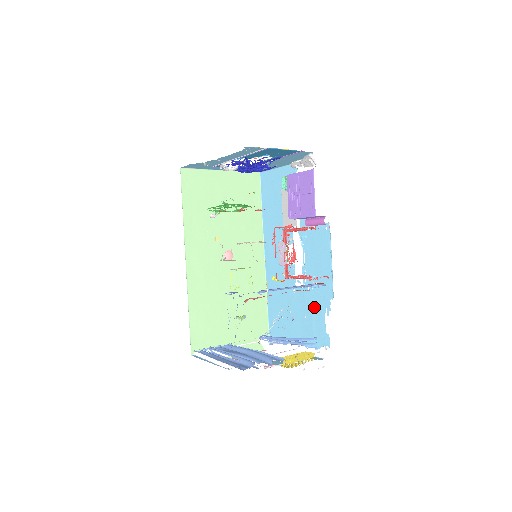
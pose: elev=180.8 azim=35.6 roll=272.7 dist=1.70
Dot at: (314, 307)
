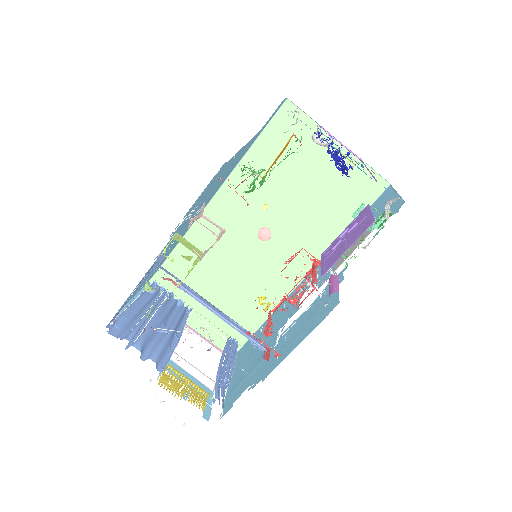
Dot at: (258, 367)
